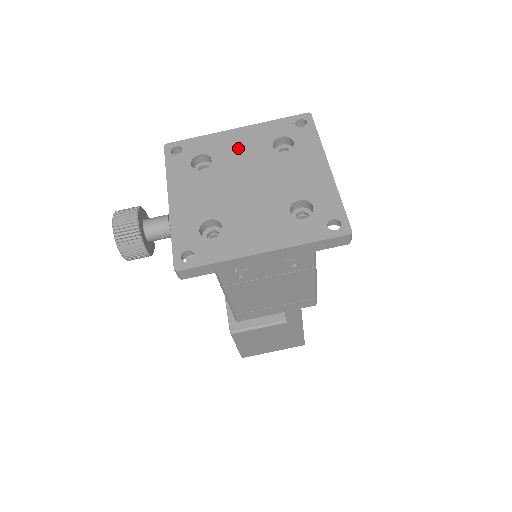
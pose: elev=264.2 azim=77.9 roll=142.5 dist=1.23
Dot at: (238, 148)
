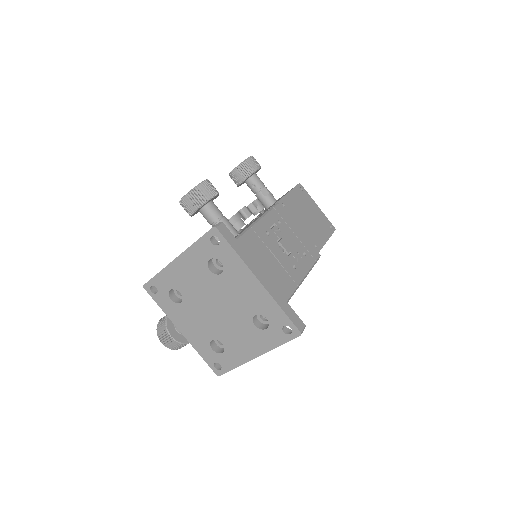
Dot at: (189, 278)
